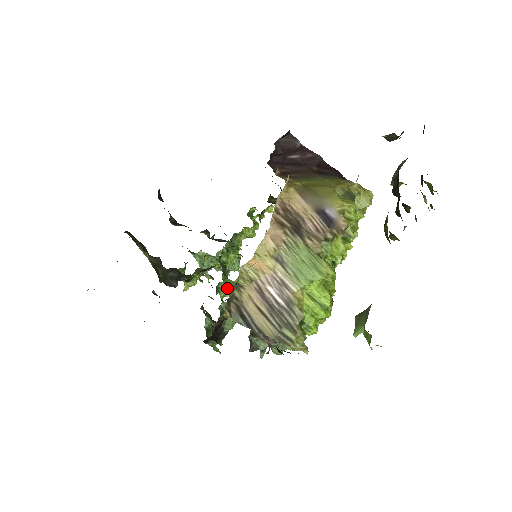
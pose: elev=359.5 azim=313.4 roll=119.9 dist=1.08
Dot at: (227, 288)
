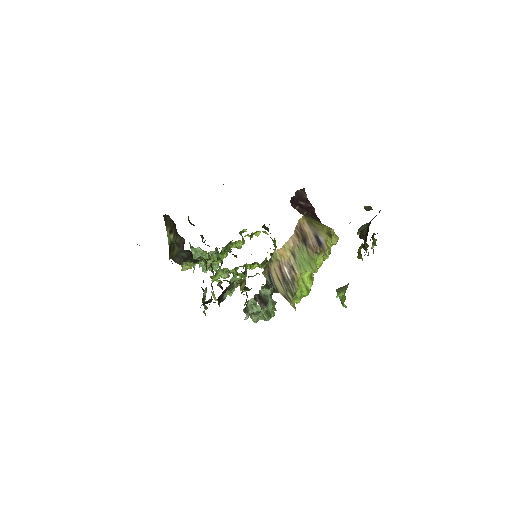
Dot at: (221, 274)
